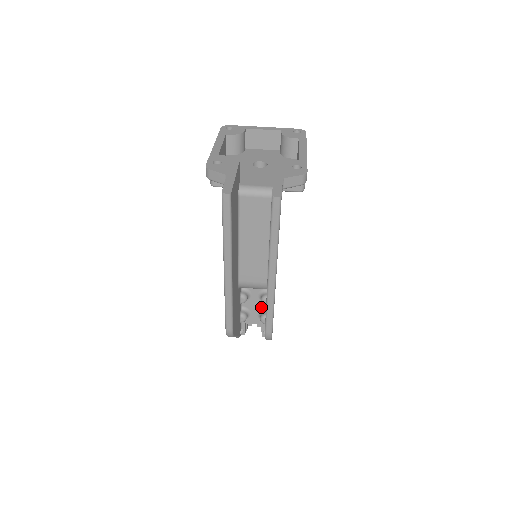
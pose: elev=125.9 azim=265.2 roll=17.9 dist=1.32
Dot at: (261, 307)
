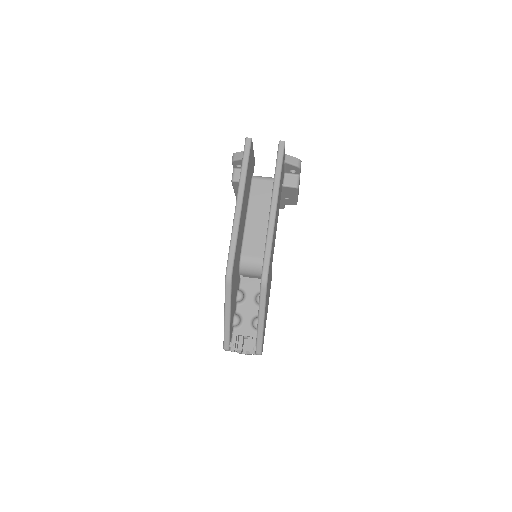
Dot at: (254, 314)
